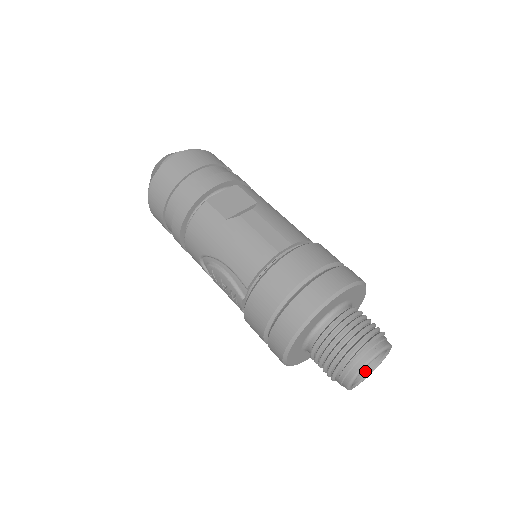
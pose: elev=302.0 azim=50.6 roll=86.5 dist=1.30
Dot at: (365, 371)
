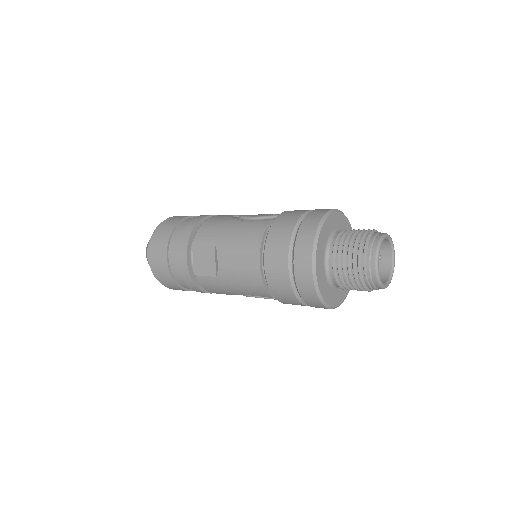
Dot at: (389, 253)
